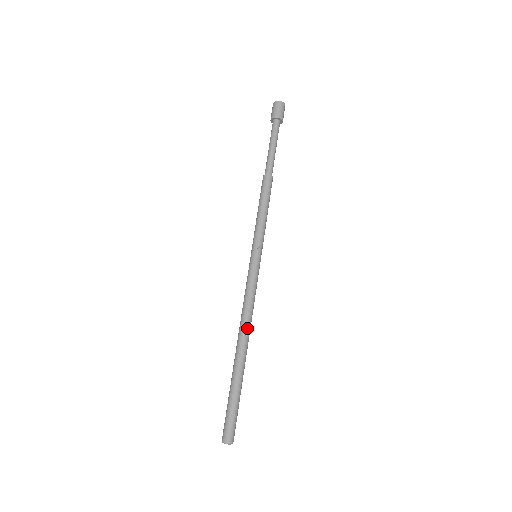
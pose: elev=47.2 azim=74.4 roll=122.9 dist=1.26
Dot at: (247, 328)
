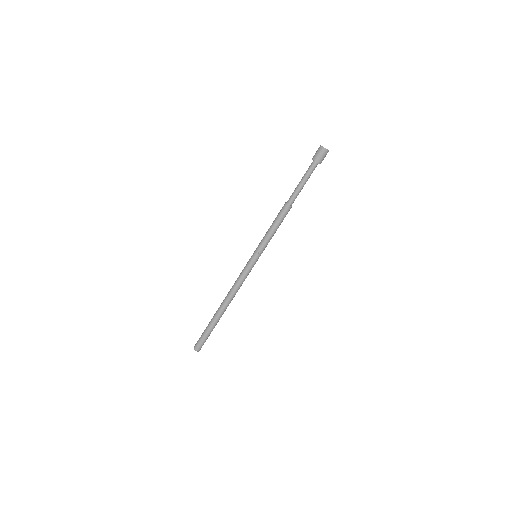
Dot at: (231, 298)
